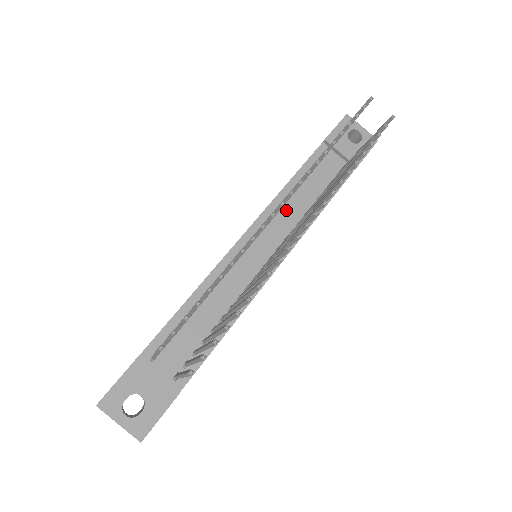
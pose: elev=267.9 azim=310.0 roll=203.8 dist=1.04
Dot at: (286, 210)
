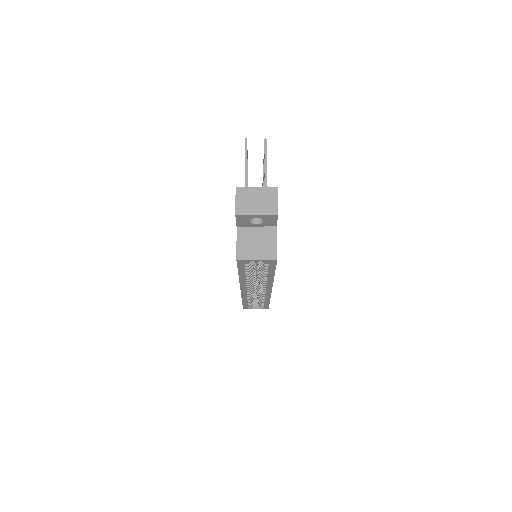
Dot at: occluded
